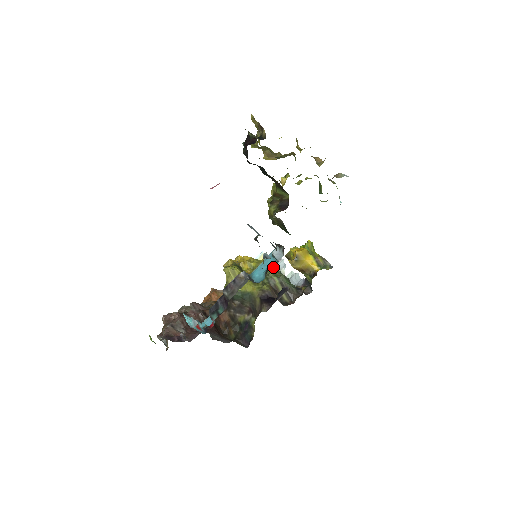
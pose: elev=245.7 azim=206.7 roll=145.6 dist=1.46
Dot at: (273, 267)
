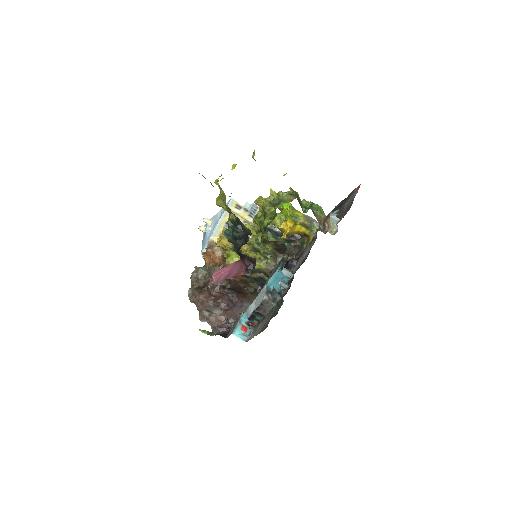
Dot at: (287, 281)
